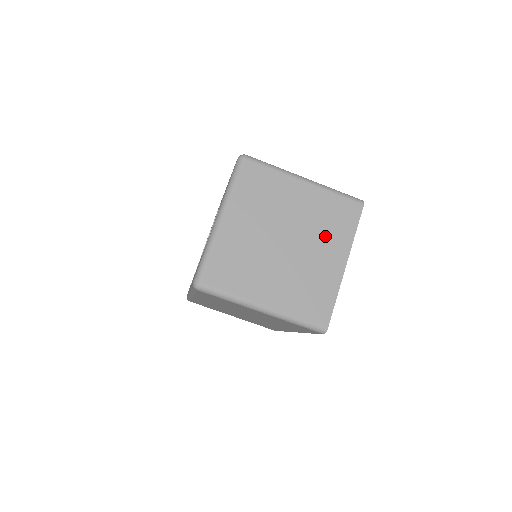
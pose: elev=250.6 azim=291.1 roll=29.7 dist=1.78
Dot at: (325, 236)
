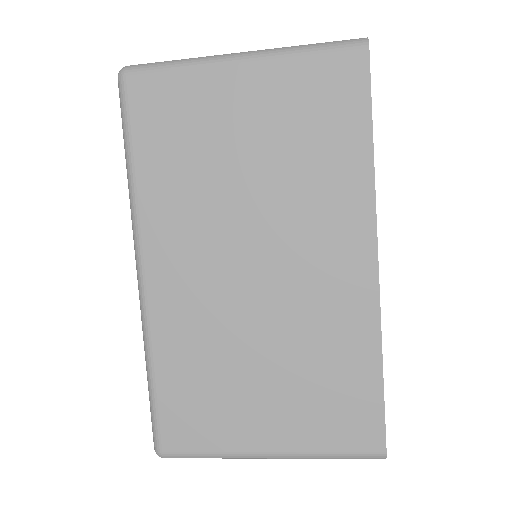
Dot at: occluded
